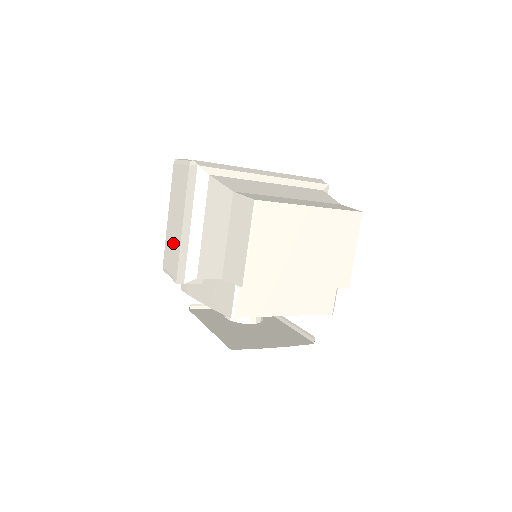
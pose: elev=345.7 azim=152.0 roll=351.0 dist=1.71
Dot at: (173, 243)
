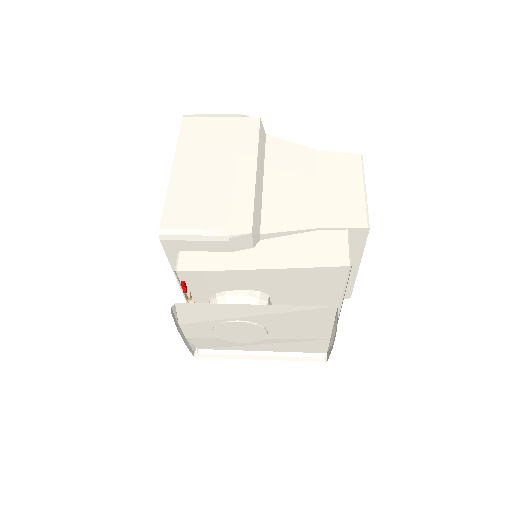
Dot at: (203, 192)
